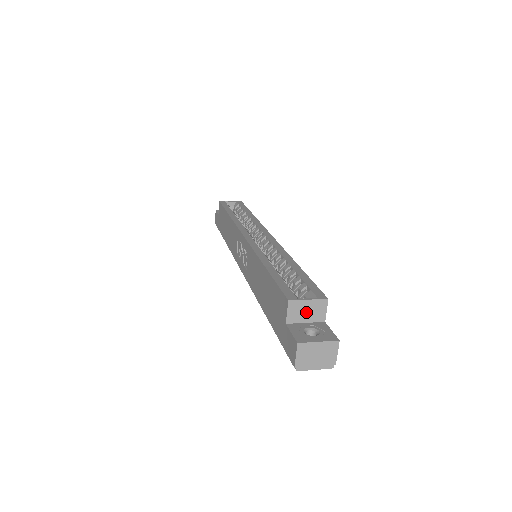
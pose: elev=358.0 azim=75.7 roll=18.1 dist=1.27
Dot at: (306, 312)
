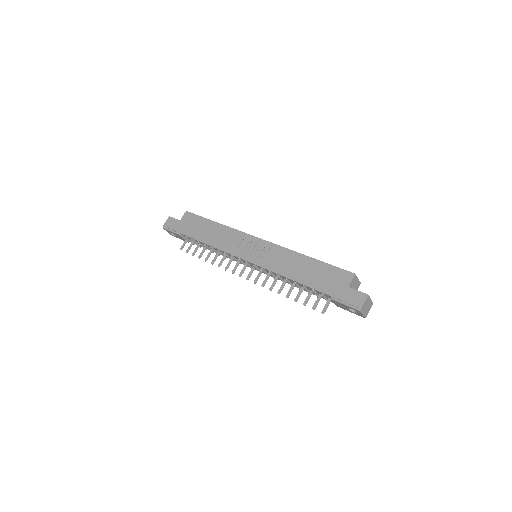
Dot at: (354, 285)
